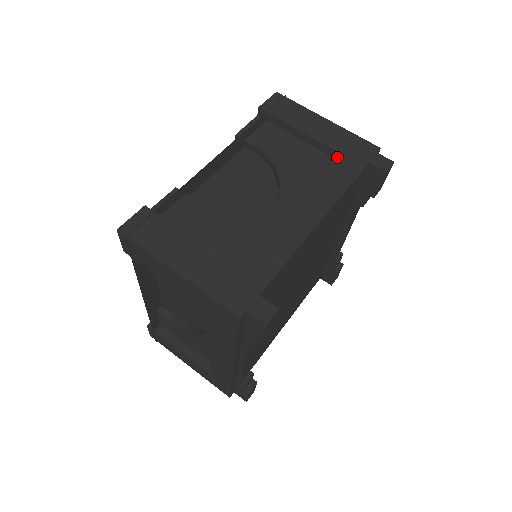
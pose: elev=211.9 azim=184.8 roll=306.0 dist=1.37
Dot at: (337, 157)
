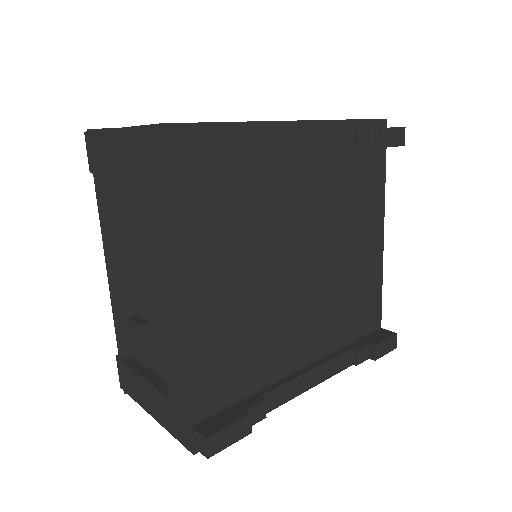
Dot at: (146, 188)
